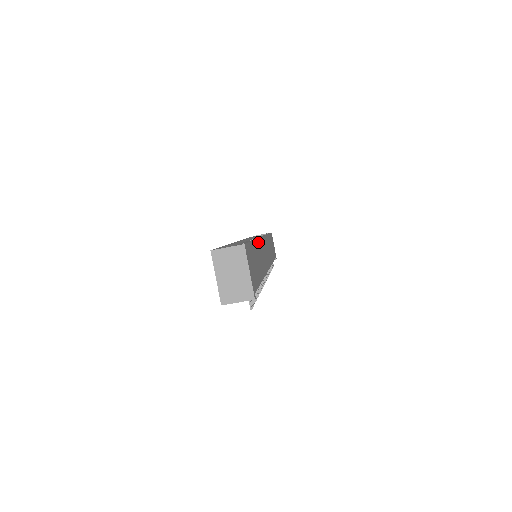
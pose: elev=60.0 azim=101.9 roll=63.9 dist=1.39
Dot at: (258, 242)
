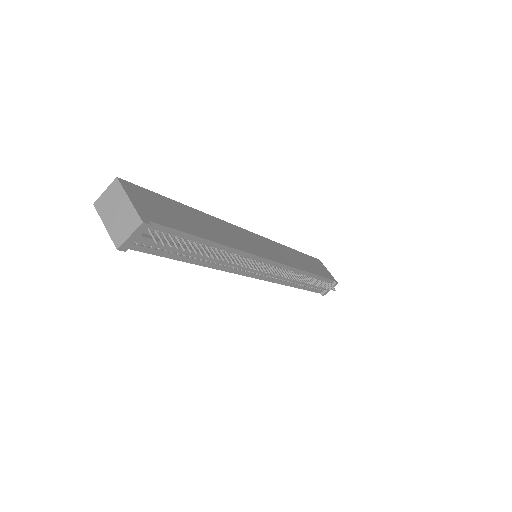
Dot at: (216, 220)
